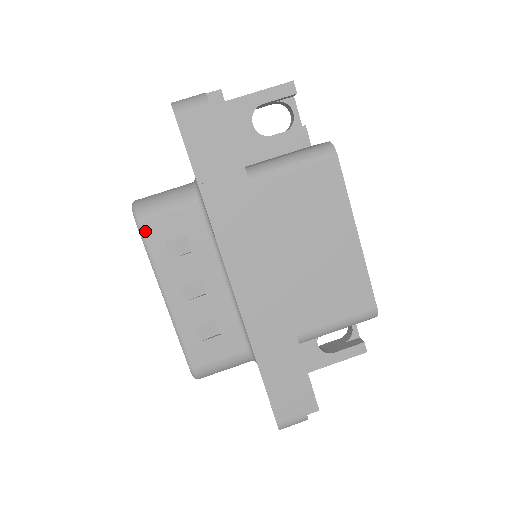
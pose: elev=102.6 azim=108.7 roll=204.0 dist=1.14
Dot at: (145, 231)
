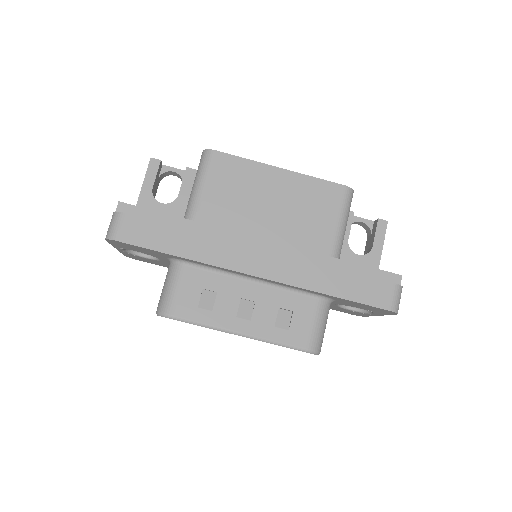
Dot at: (180, 316)
